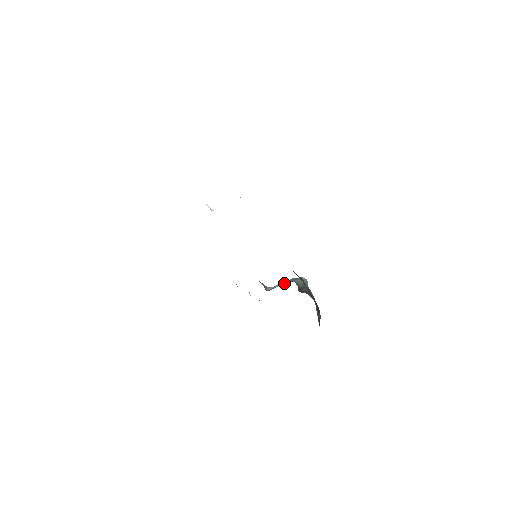
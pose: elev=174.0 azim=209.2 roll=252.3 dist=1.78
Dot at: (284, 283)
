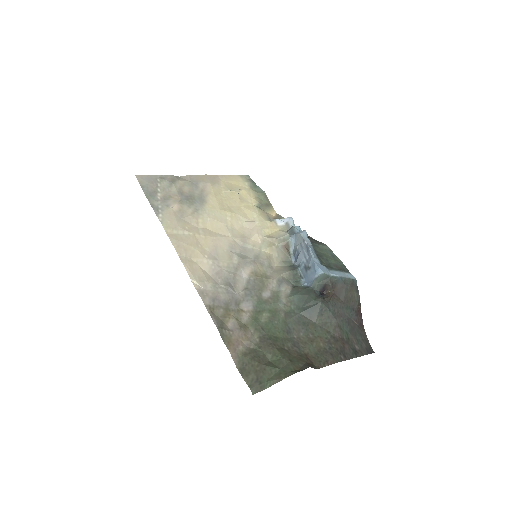
Dot at: (303, 270)
